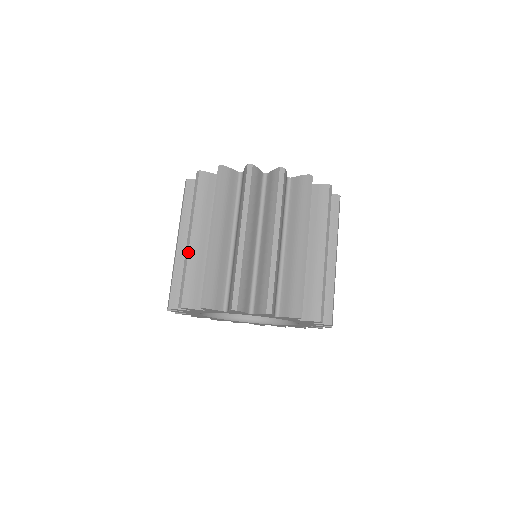
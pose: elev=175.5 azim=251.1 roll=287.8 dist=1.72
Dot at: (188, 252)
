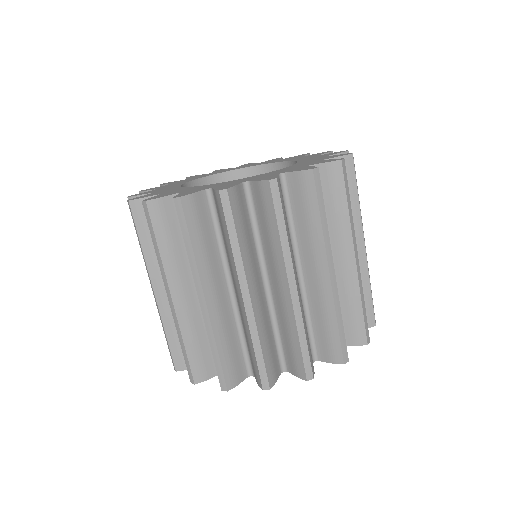
Dot at: (158, 310)
